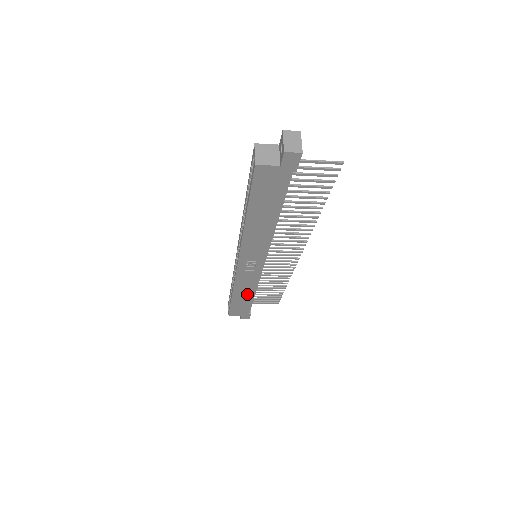
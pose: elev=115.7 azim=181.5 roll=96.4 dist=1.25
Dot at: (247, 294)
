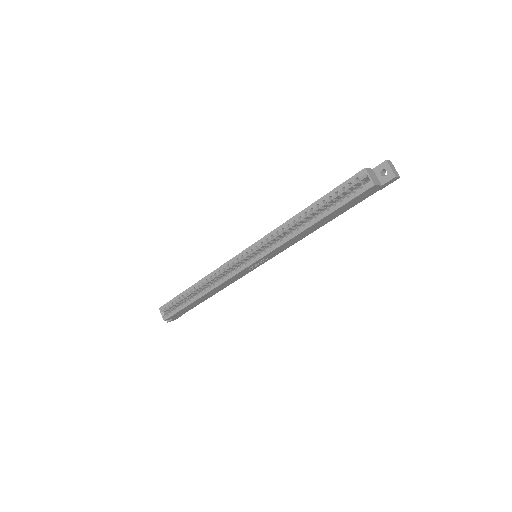
Dot at: (212, 294)
